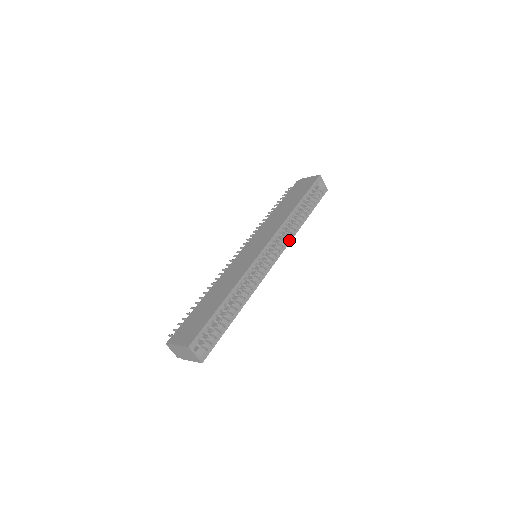
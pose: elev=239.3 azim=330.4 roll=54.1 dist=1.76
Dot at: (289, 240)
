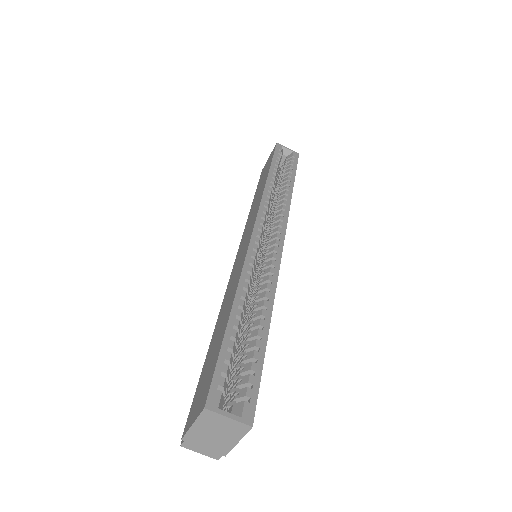
Dot at: (286, 212)
